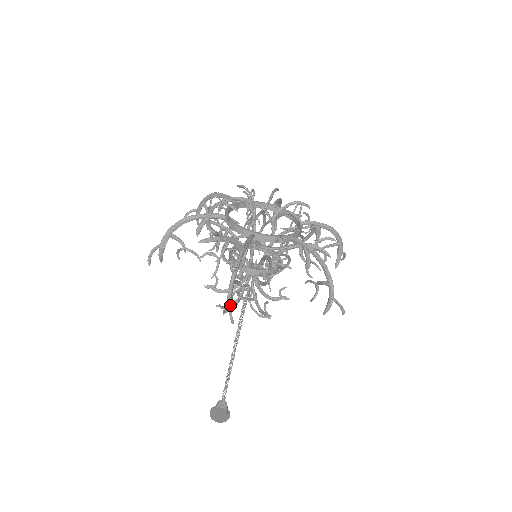
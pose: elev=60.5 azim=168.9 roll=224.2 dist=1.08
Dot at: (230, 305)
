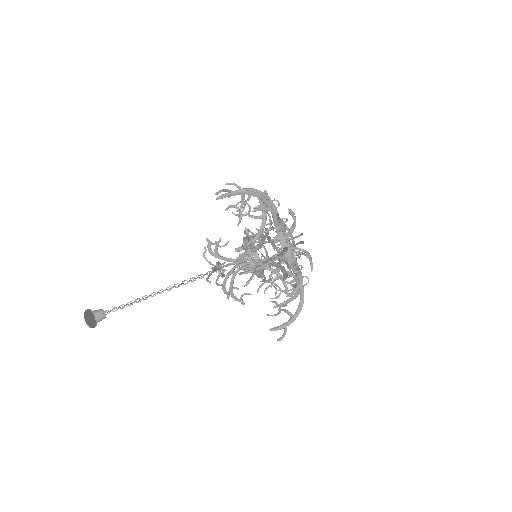
Dot at: (213, 243)
